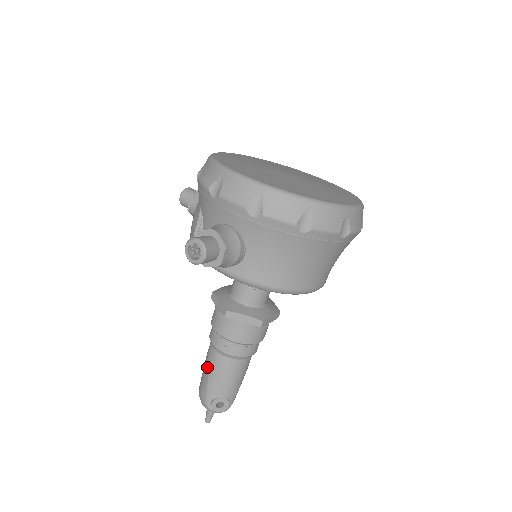
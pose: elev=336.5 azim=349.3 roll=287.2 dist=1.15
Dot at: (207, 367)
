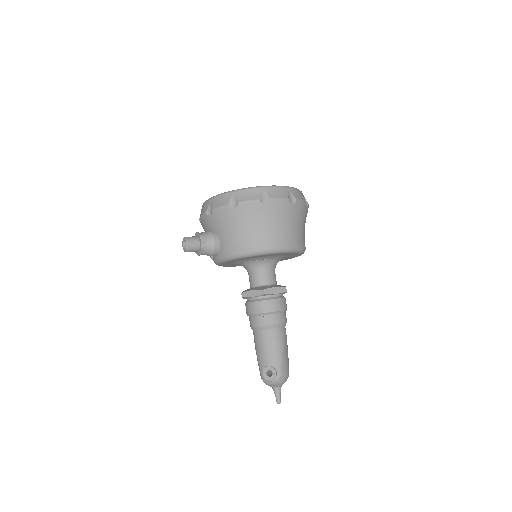
Dot at: (255, 348)
